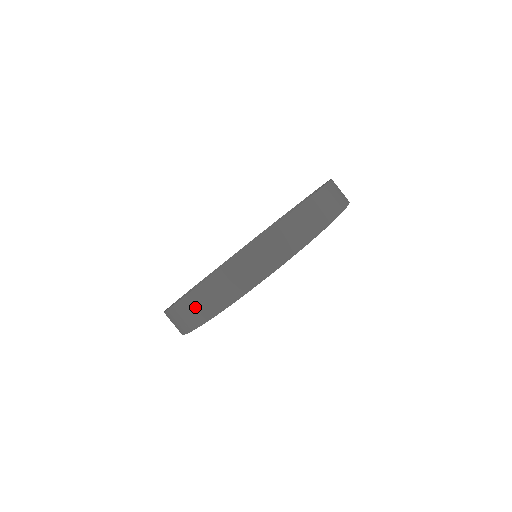
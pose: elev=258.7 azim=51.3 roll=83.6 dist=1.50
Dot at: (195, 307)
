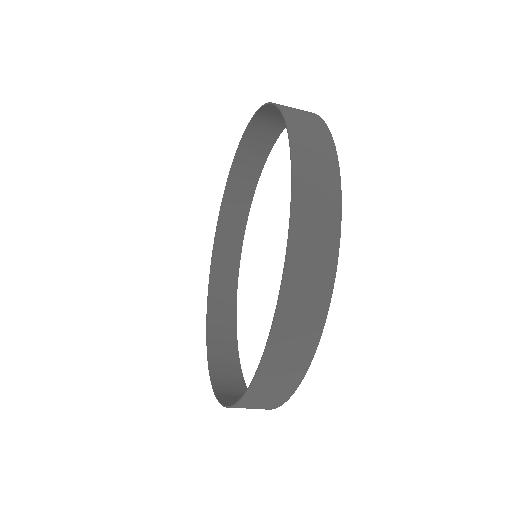
Dot at: (292, 336)
